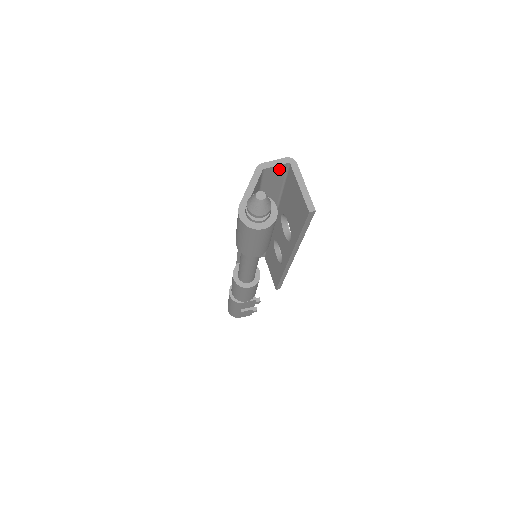
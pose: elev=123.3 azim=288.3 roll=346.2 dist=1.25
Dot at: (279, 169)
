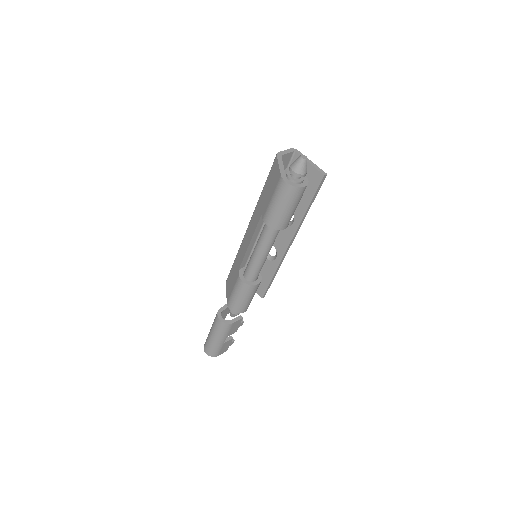
Dot at: (287, 157)
